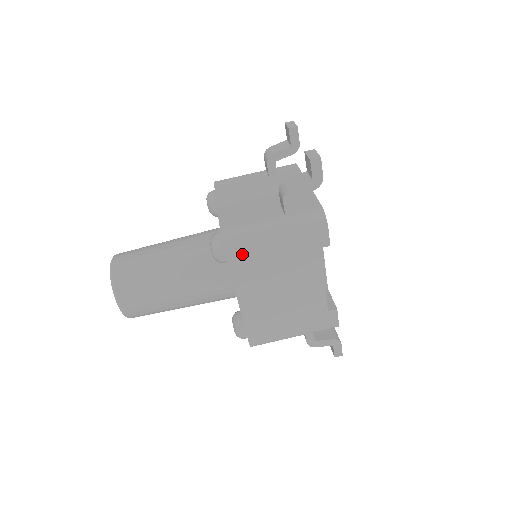
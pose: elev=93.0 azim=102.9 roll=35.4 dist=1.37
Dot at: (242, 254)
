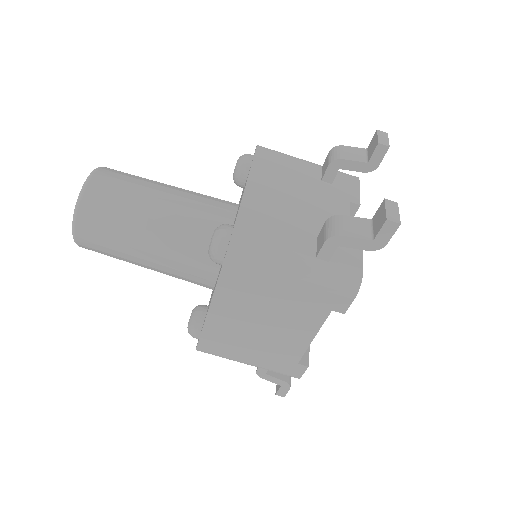
Dot at: (242, 271)
